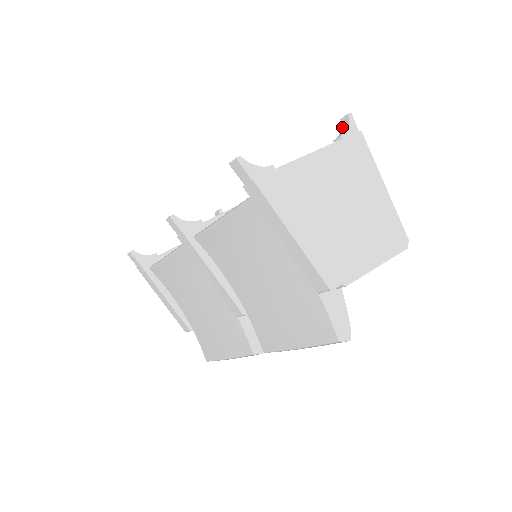
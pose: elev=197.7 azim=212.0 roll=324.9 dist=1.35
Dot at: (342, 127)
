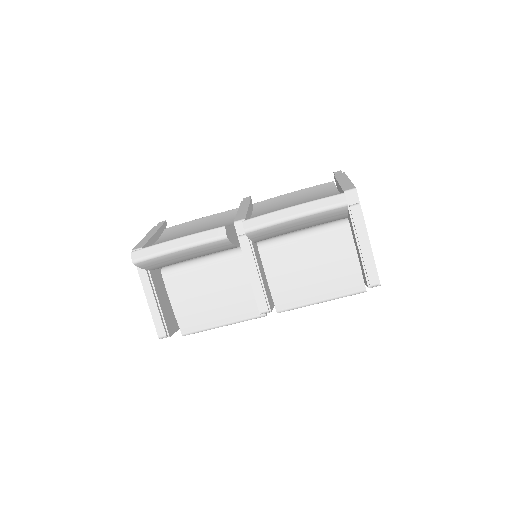
Dot at: occluded
